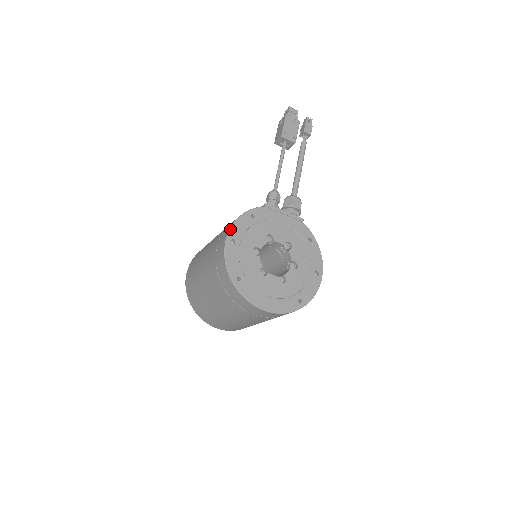
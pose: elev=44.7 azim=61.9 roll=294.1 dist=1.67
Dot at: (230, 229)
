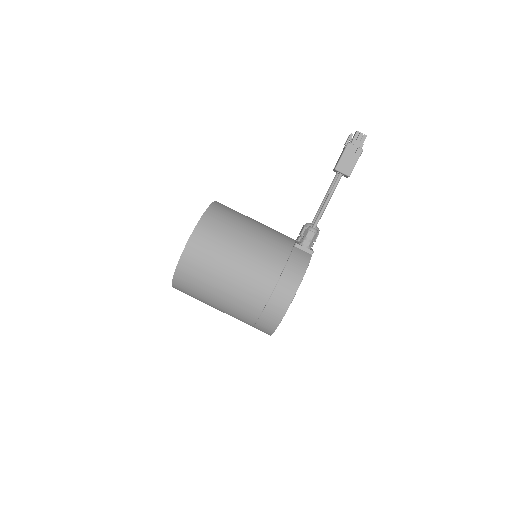
Dot at: occluded
